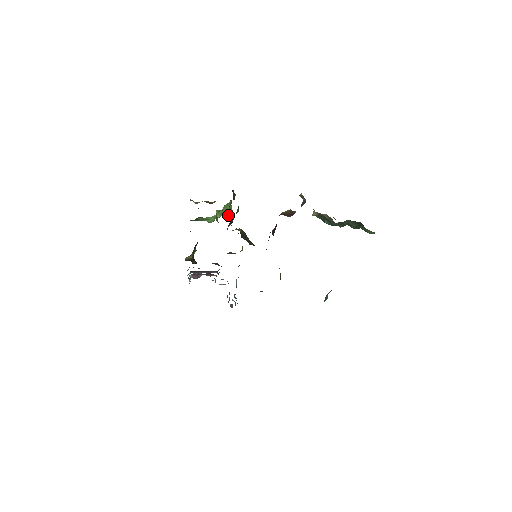
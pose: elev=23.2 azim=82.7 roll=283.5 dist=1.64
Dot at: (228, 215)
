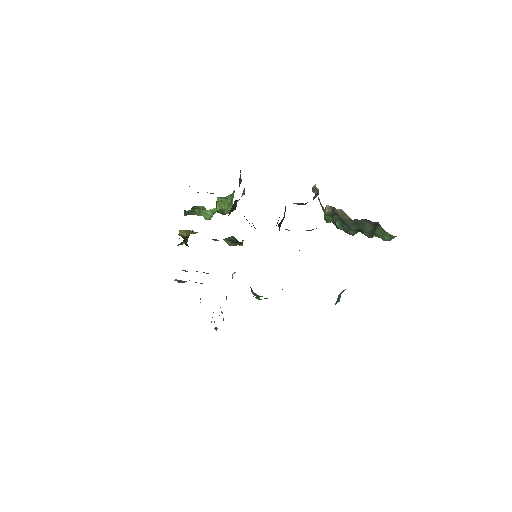
Dot at: (227, 213)
